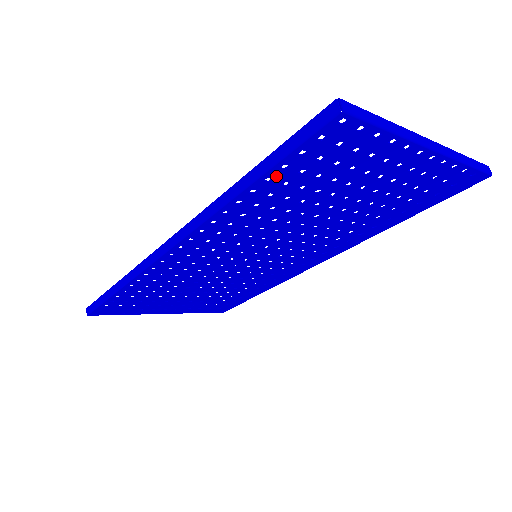
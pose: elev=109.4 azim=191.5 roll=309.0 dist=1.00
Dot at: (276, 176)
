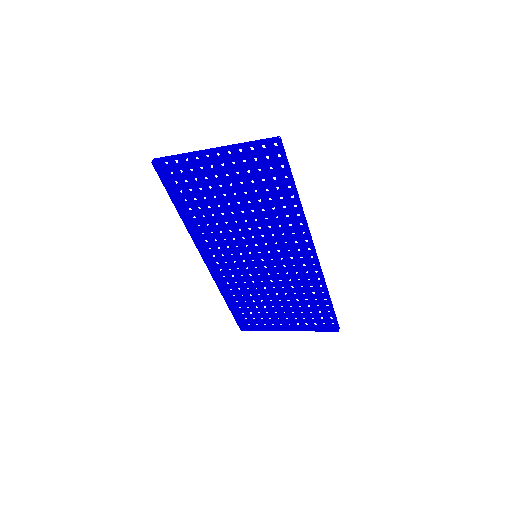
Dot at: (177, 199)
